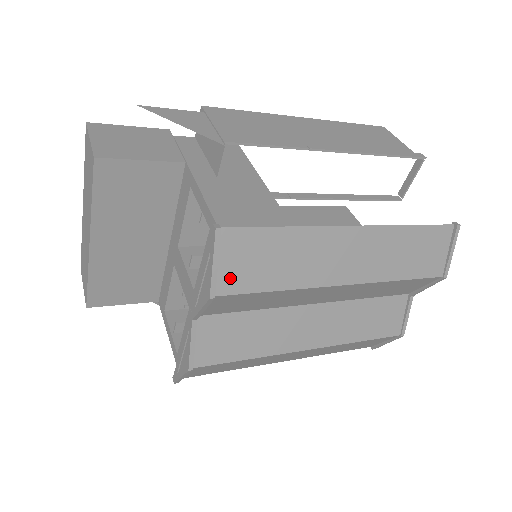
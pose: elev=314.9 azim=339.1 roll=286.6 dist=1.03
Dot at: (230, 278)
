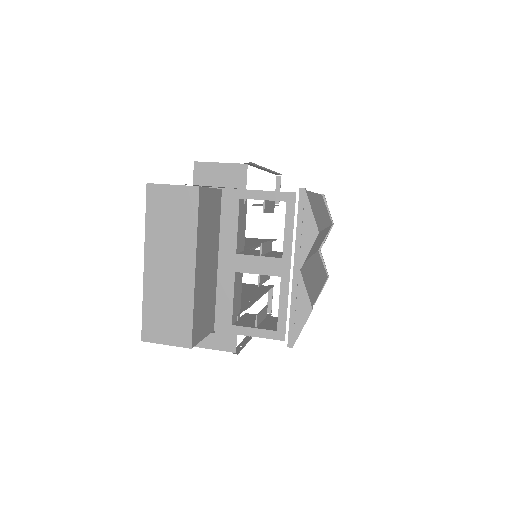
Dot at: occluded
